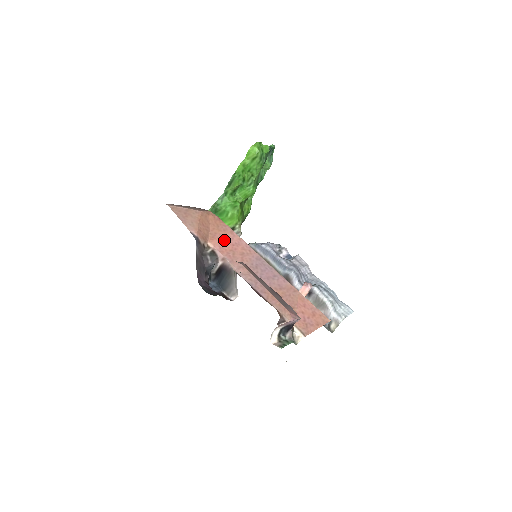
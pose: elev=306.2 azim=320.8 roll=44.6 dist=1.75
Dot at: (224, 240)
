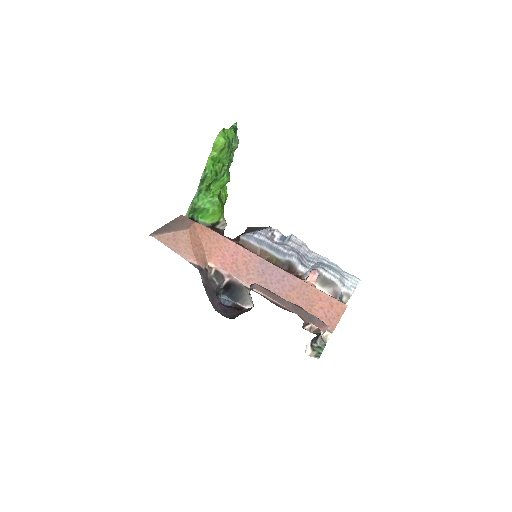
Dot at: (222, 253)
